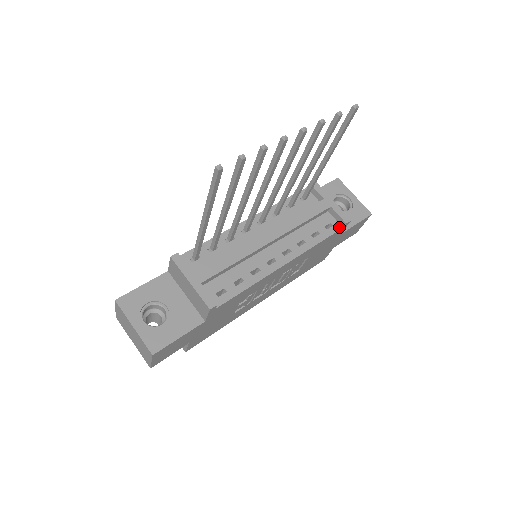
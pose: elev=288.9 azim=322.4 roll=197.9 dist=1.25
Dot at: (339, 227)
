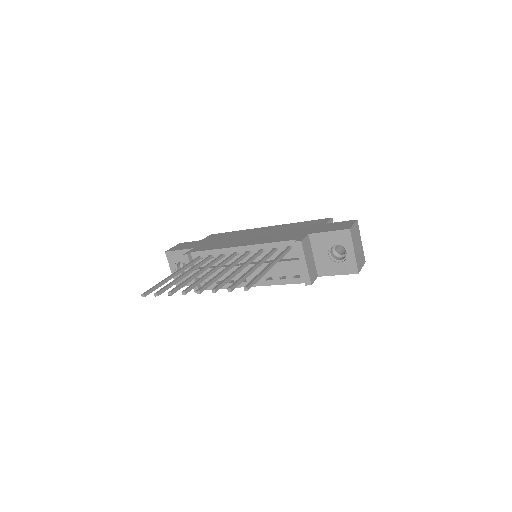
Dot at: occluded
